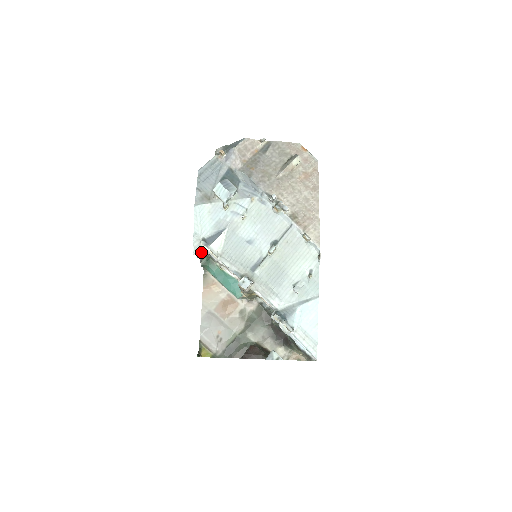
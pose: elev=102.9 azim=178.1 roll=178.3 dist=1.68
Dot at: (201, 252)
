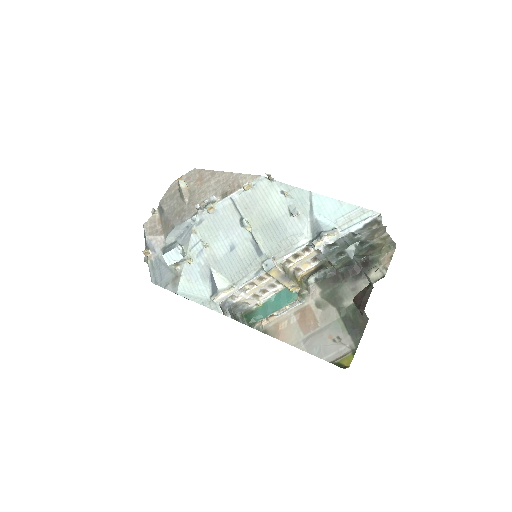
Dot at: (230, 313)
